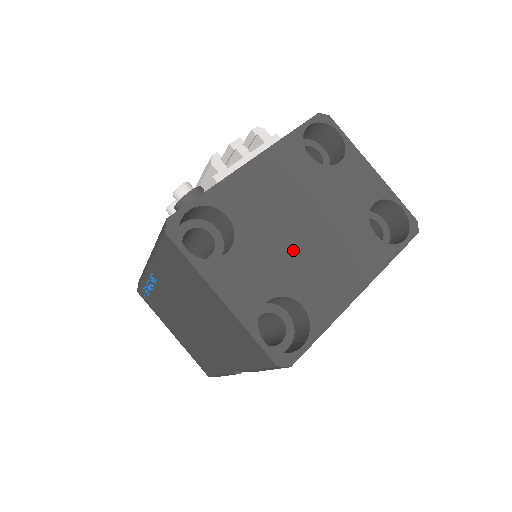
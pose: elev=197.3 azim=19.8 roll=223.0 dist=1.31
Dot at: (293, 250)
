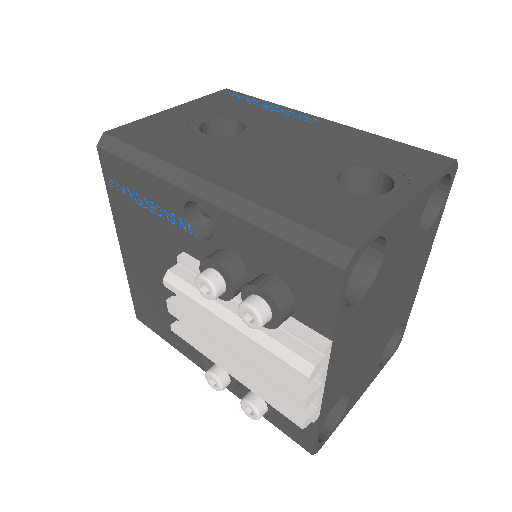
Dot at: (381, 334)
